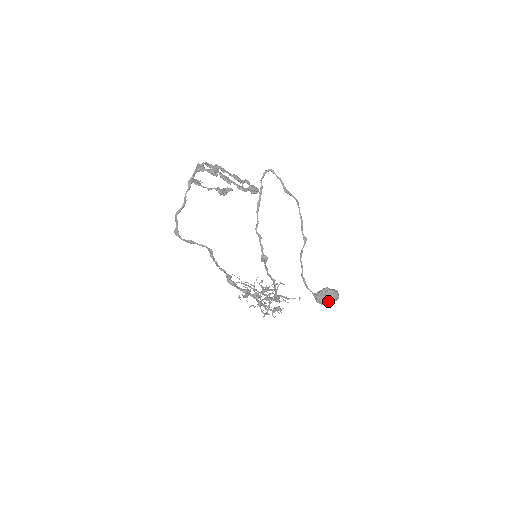
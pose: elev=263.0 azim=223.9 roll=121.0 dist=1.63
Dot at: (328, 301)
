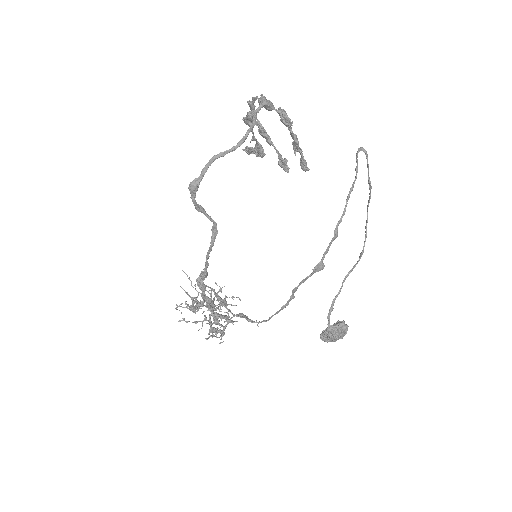
Dot at: (338, 338)
